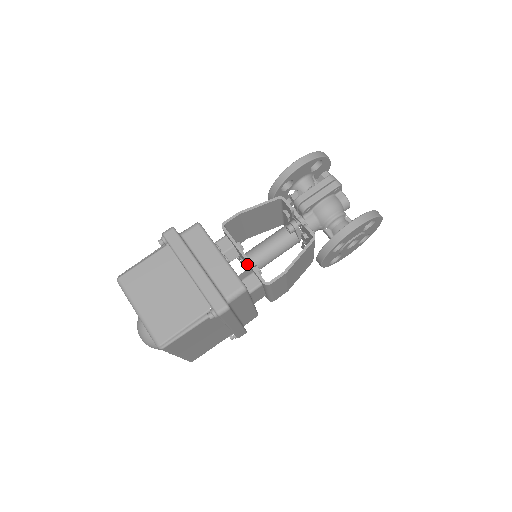
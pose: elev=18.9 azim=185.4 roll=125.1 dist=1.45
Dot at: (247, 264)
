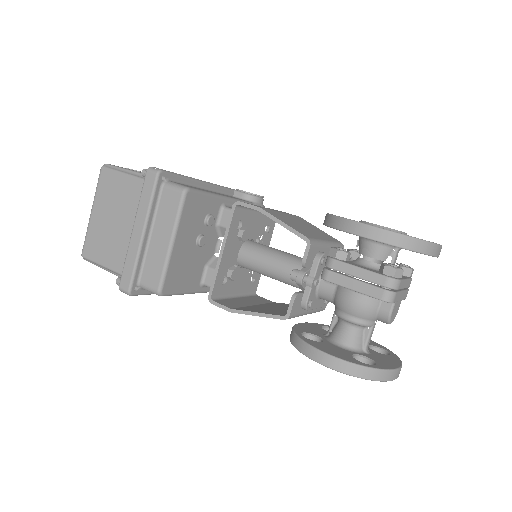
Dot at: (227, 259)
